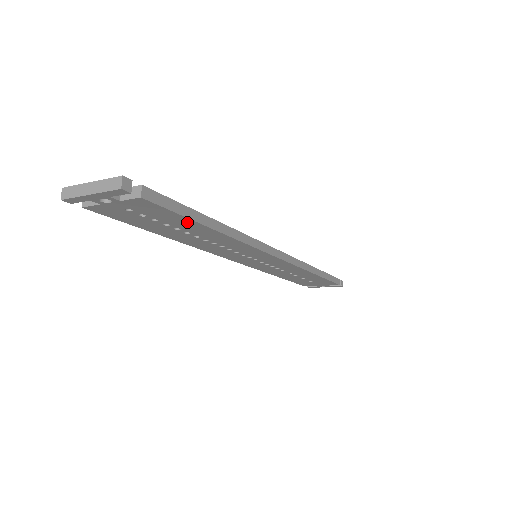
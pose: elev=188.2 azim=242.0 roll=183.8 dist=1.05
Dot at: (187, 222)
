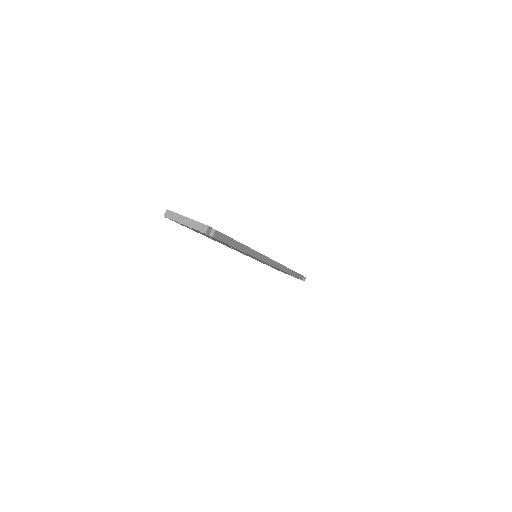
Dot at: occluded
